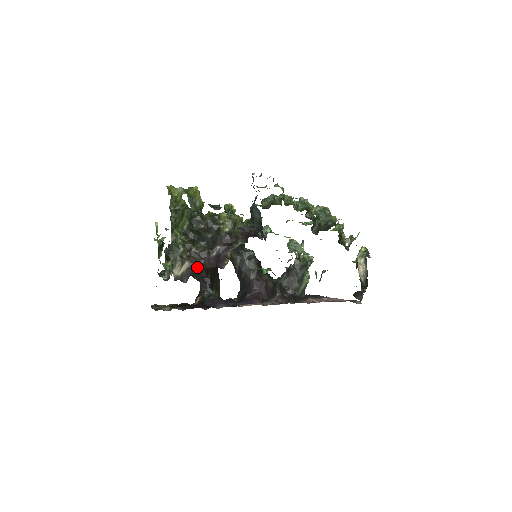
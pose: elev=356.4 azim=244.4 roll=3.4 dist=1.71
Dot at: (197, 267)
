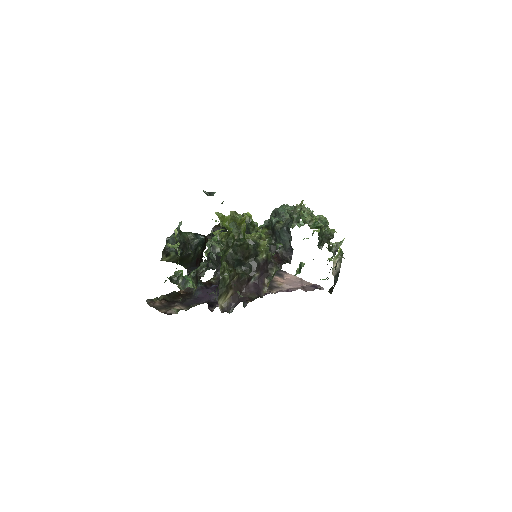
Dot at: (239, 296)
